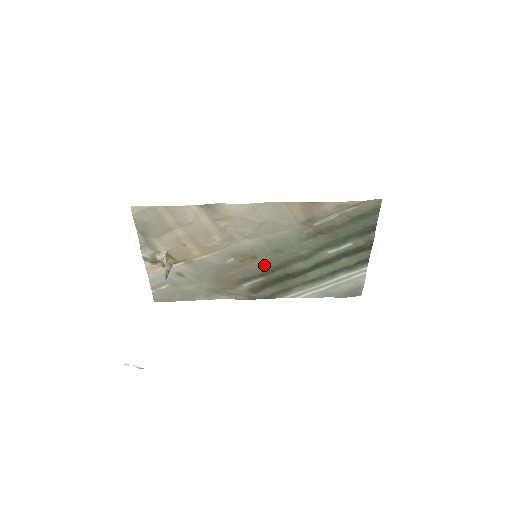
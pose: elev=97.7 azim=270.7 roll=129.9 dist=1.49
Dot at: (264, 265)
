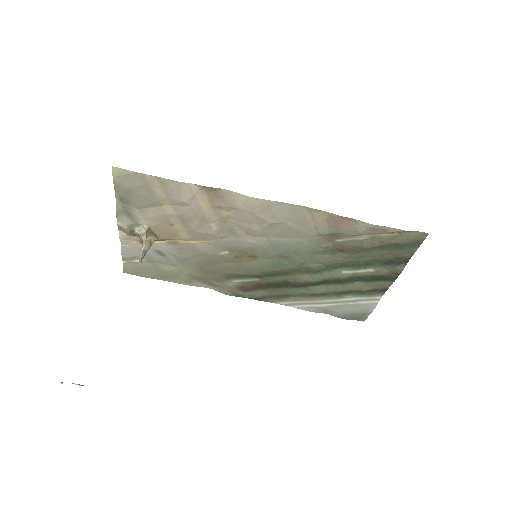
Dot at: (263, 267)
